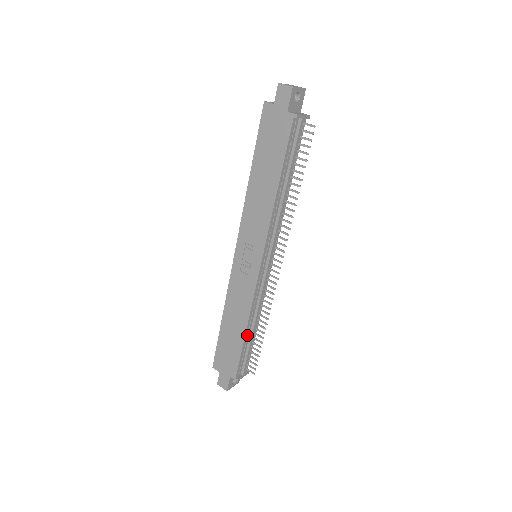
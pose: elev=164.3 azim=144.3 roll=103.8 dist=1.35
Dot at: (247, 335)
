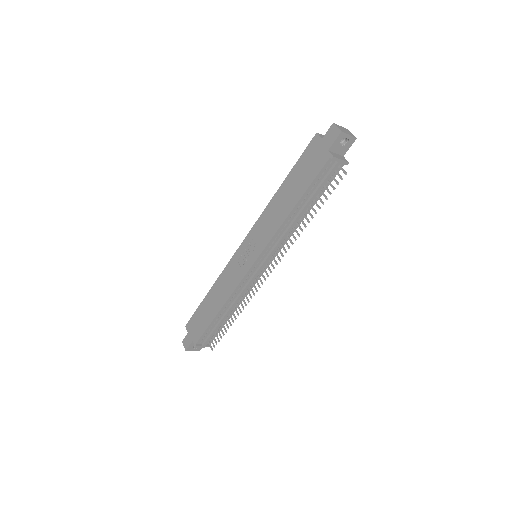
Dot at: (219, 315)
